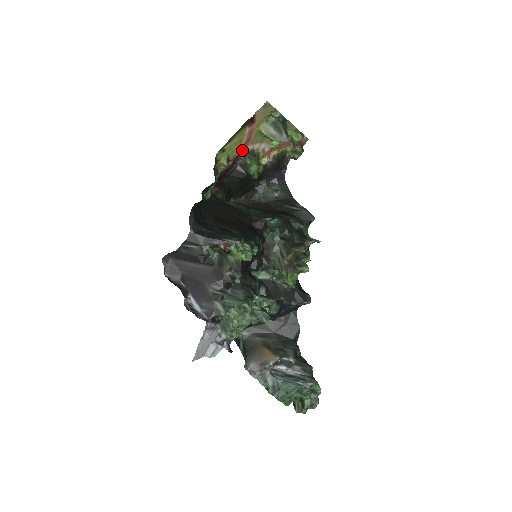
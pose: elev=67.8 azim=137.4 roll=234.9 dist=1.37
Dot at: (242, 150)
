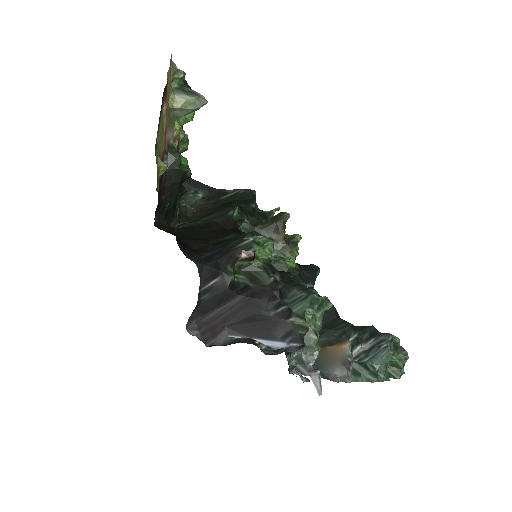
Dot at: (164, 143)
